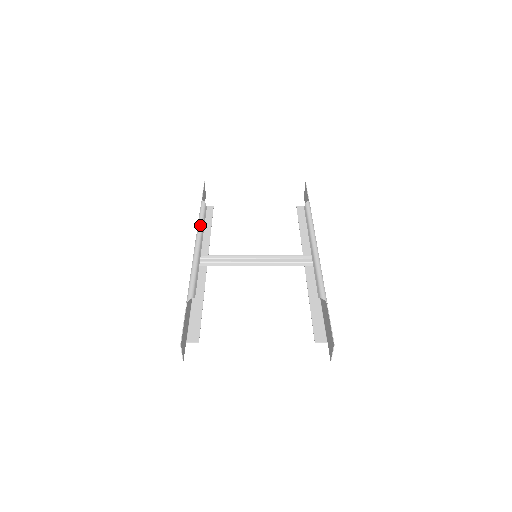
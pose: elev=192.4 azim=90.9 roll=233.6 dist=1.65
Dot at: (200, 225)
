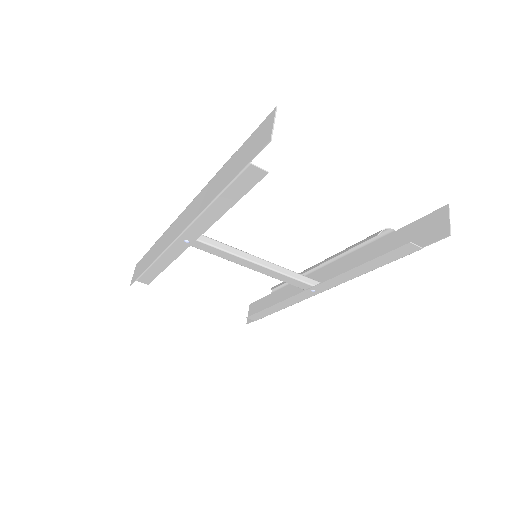
Dot at: occluded
